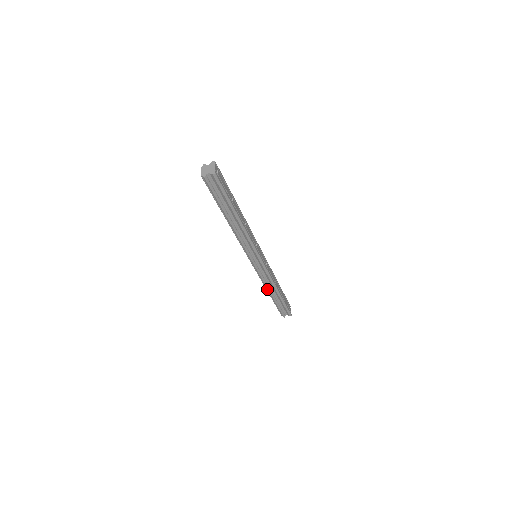
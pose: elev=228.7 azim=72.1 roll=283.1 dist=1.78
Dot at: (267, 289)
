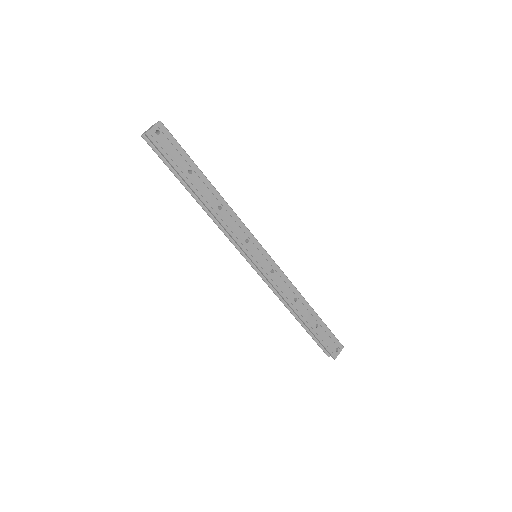
Dot at: (286, 306)
